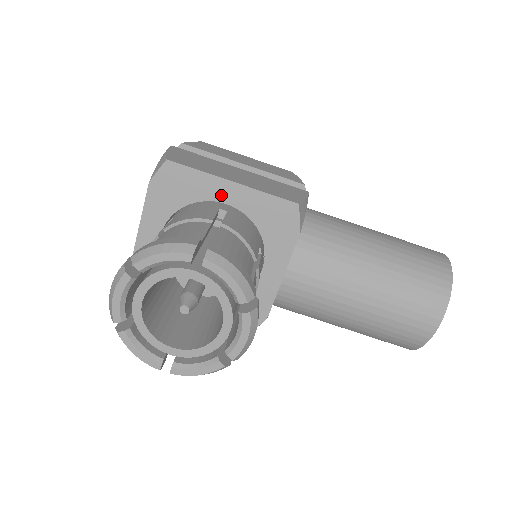
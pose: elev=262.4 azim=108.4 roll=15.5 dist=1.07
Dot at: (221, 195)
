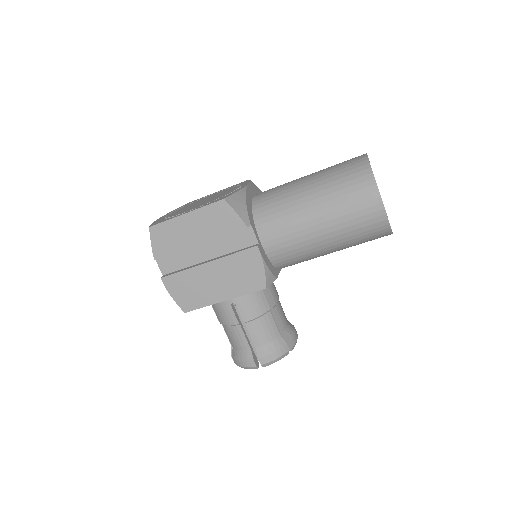
Dot at: occluded
